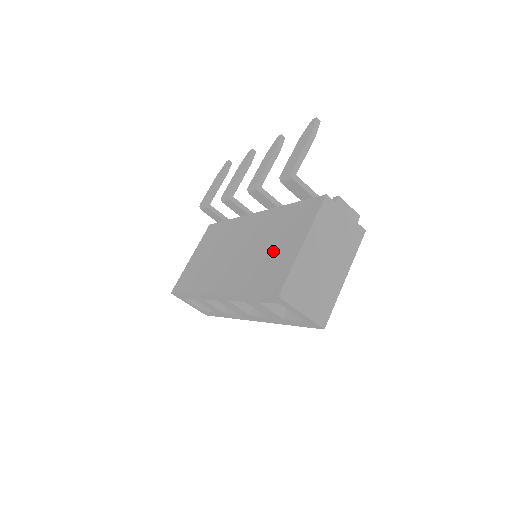
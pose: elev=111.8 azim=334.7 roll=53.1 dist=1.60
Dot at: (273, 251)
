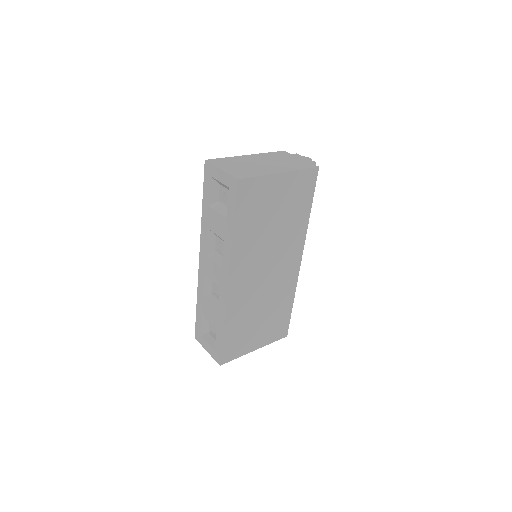
Dot at: occluded
